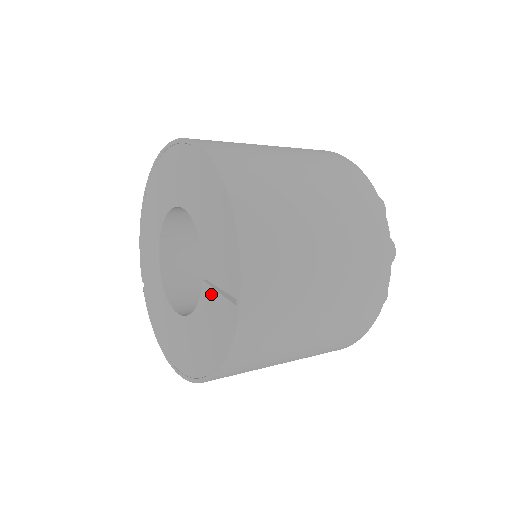
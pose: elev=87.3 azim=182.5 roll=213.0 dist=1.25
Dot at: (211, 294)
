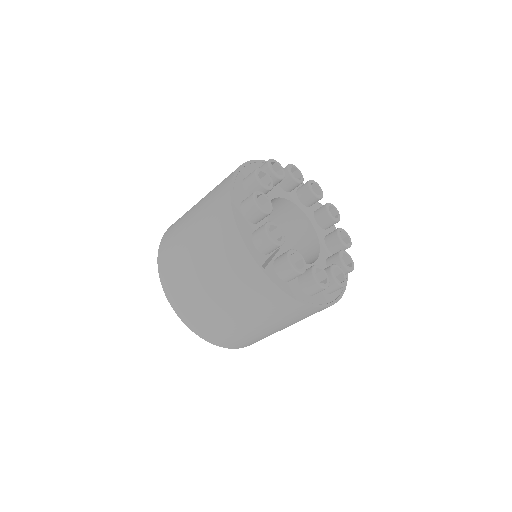
Dot at: occluded
